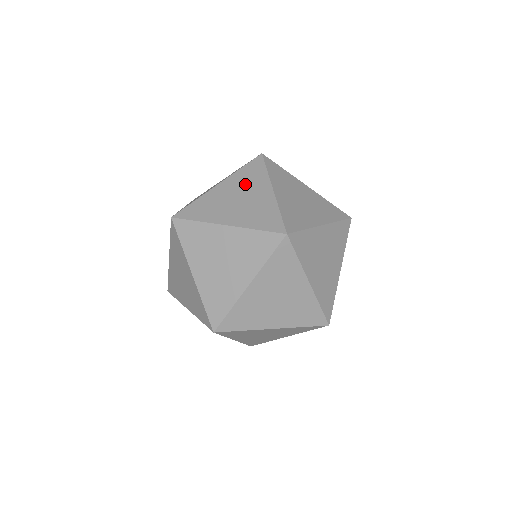
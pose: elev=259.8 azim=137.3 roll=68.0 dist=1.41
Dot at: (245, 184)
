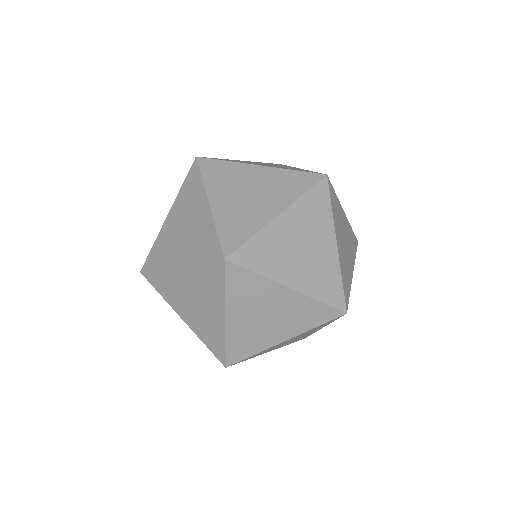
Dot at: (309, 225)
